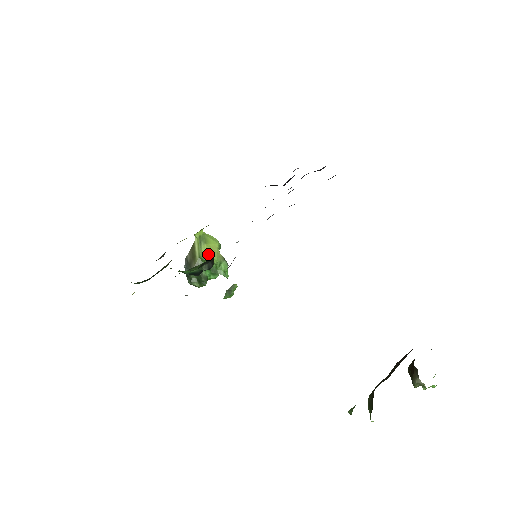
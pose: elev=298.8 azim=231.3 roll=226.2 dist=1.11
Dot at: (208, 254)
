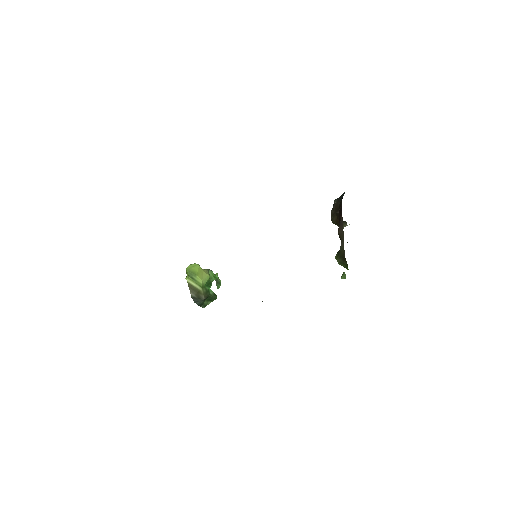
Dot at: (204, 280)
